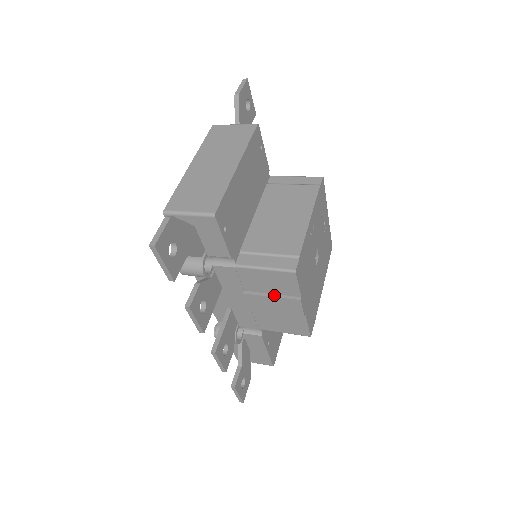
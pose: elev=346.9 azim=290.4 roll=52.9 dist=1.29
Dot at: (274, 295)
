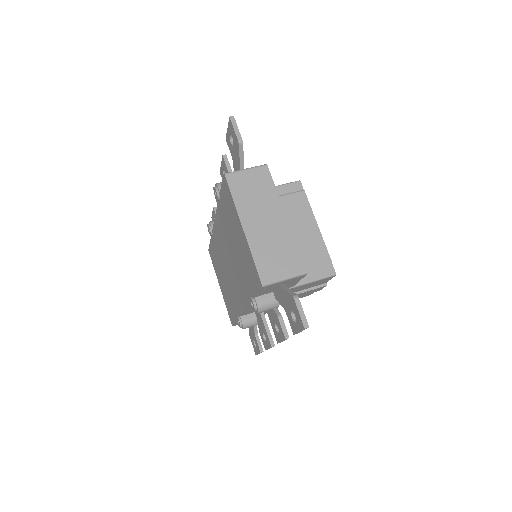
Dot at: (308, 289)
